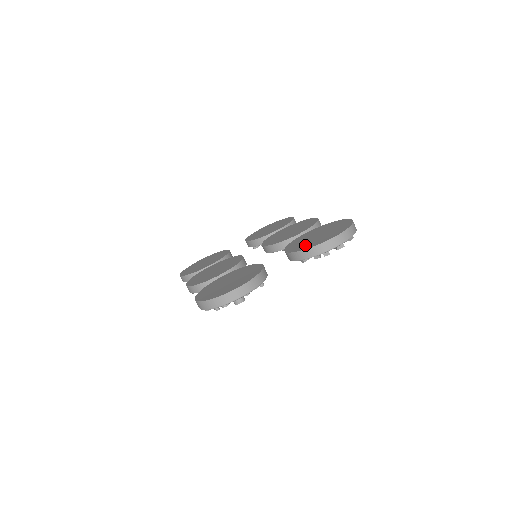
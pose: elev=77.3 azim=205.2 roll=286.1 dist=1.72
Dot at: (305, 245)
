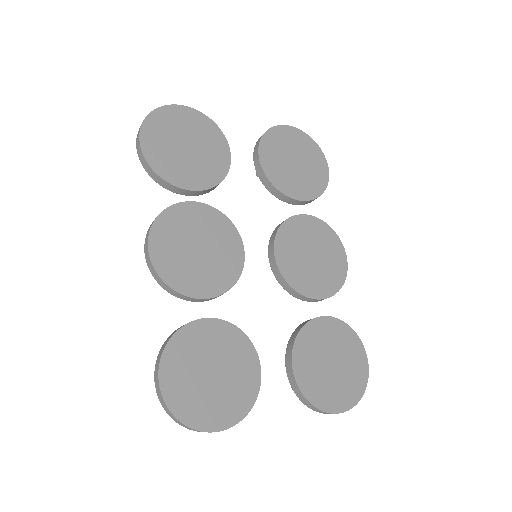
Dot at: (314, 384)
